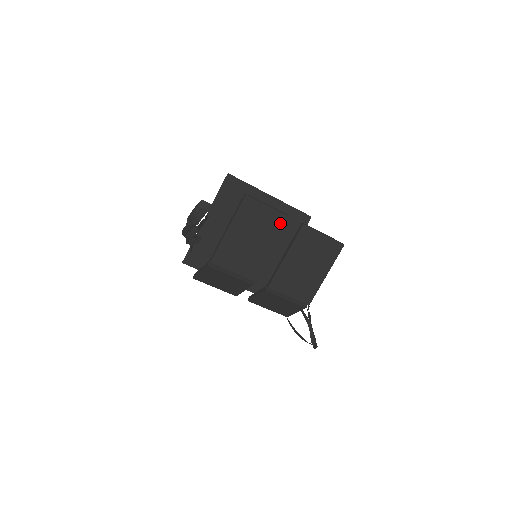
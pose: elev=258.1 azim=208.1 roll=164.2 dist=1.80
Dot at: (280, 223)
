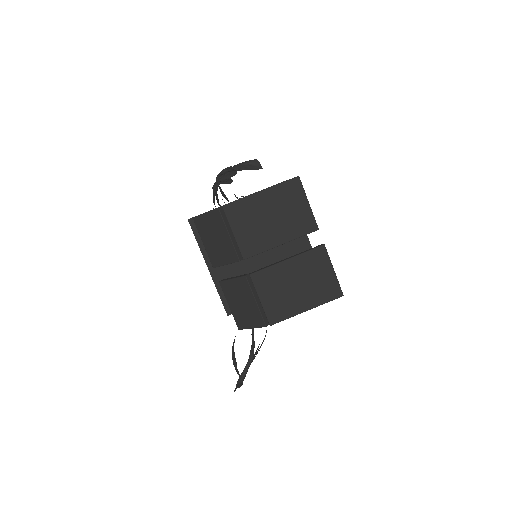
Dot at: (306, 225)
